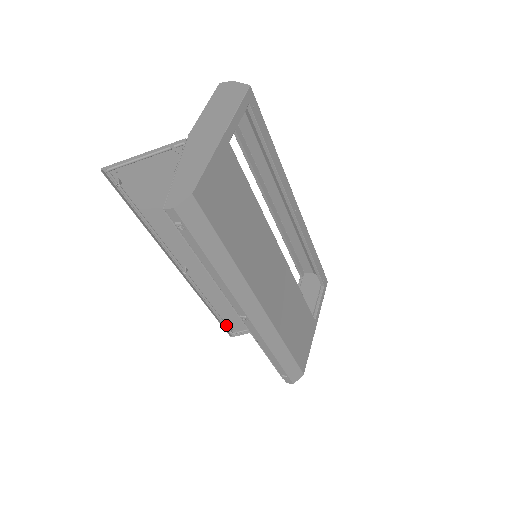
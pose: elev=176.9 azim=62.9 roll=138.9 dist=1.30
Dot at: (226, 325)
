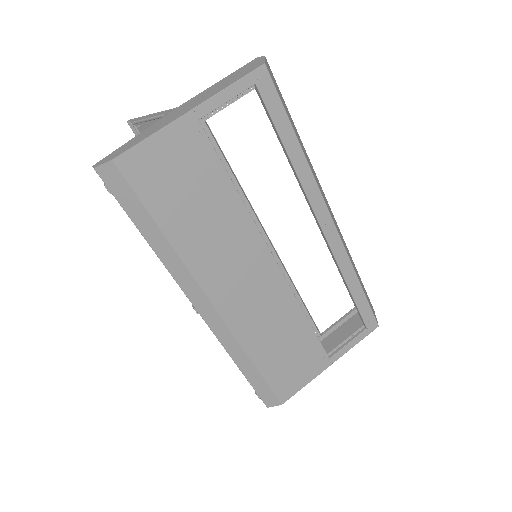
Dot at: occluded
